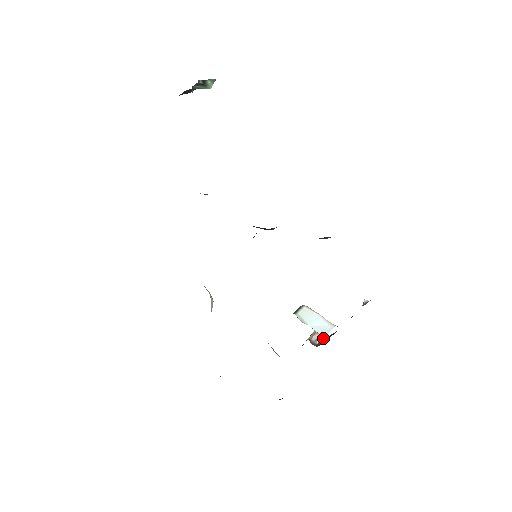
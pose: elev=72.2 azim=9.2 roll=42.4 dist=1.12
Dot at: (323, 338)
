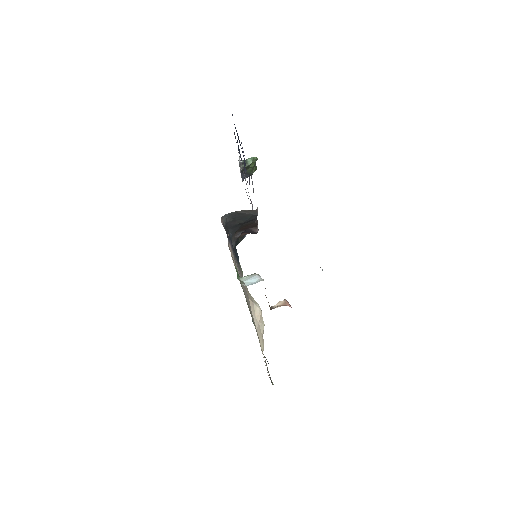
Dot at: (282, 305)
